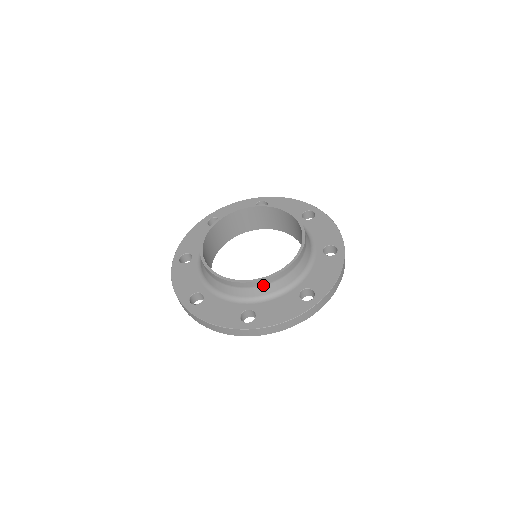
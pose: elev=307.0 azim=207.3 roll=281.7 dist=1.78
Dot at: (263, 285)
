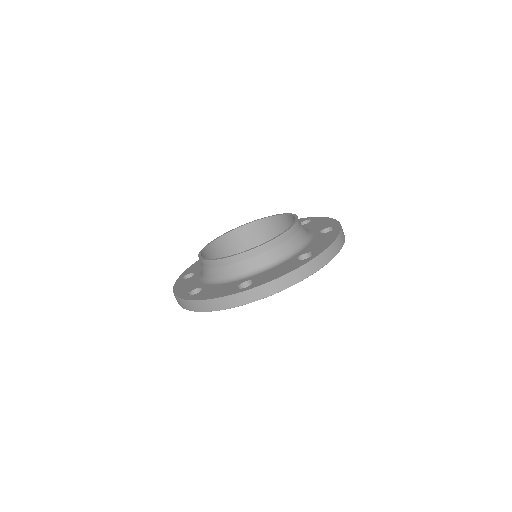
Dot at: (218, 267)
